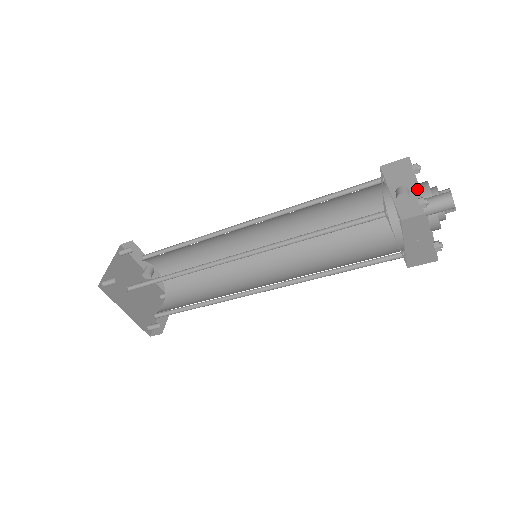
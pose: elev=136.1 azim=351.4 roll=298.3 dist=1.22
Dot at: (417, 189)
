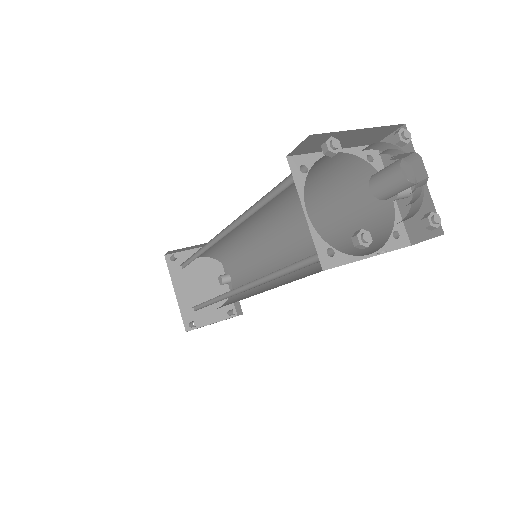
Dot at: (423, 185)
